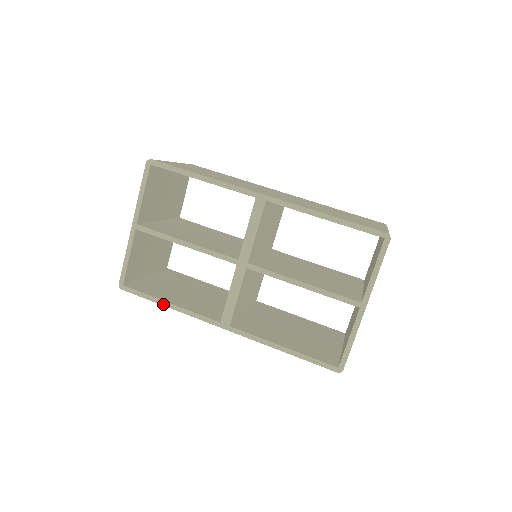
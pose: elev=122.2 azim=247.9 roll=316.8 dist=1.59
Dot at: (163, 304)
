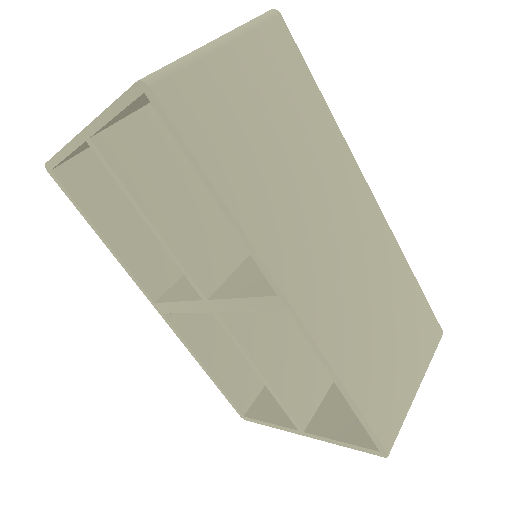
Dot at: (97, 233)
